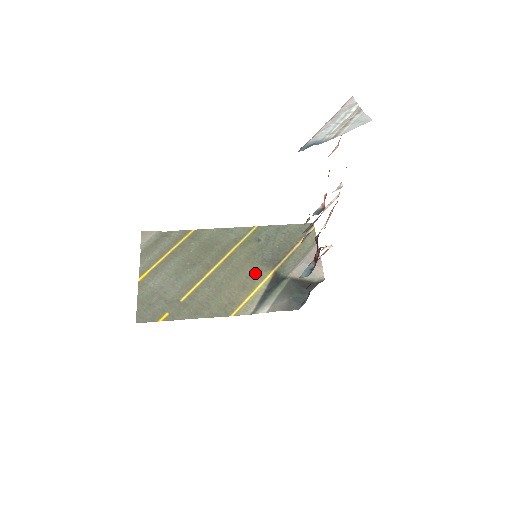
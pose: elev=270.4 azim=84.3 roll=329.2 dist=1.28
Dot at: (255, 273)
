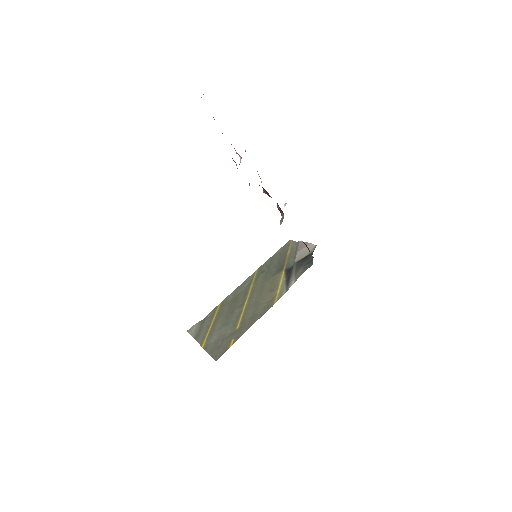
Dot at: (273, 281)
